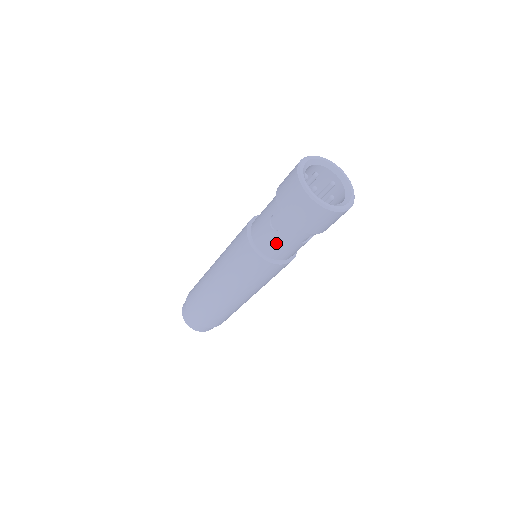
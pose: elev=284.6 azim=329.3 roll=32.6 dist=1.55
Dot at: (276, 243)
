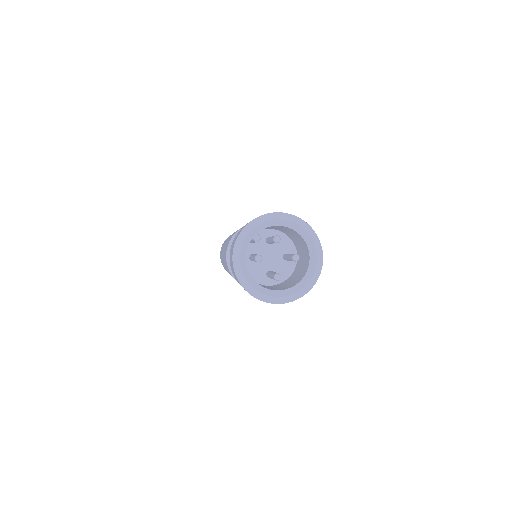
Dot at: occluded
